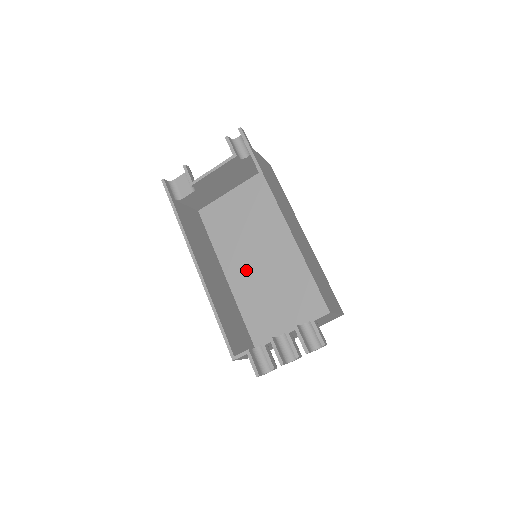
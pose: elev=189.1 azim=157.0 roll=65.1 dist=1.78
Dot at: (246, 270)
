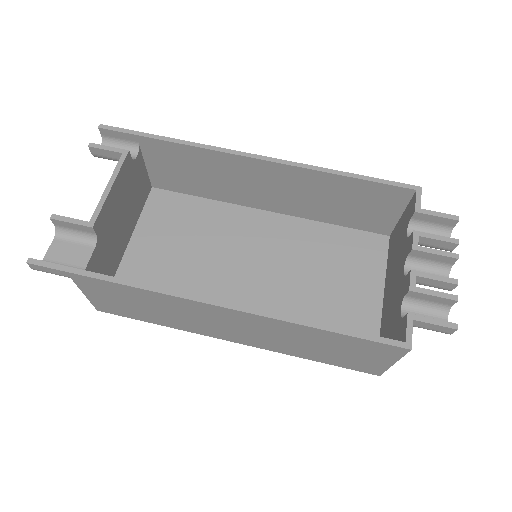
Dot at: (250, 300)
